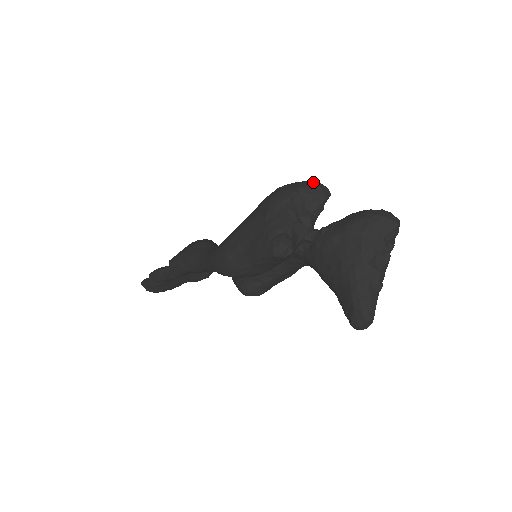
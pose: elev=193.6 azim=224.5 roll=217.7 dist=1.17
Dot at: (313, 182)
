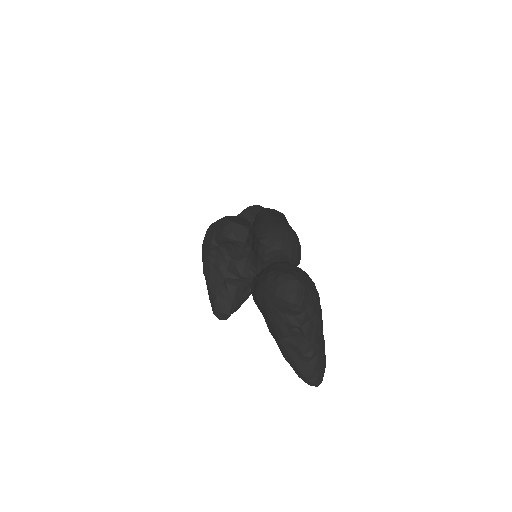
Dot at: (222, 229)
